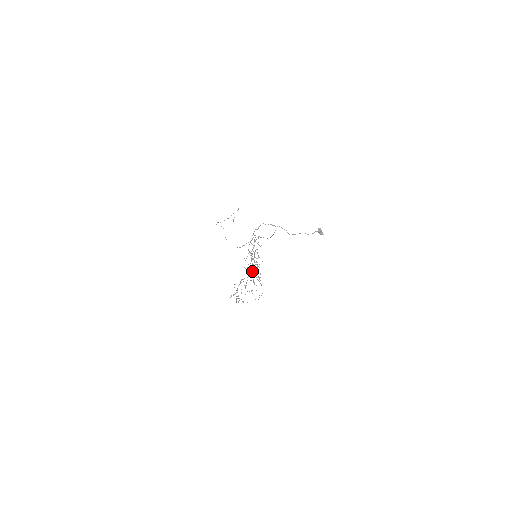
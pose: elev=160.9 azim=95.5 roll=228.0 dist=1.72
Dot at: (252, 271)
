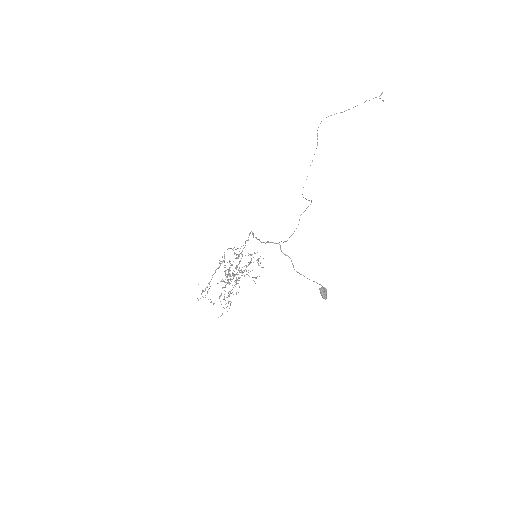
Dot at: occluded
